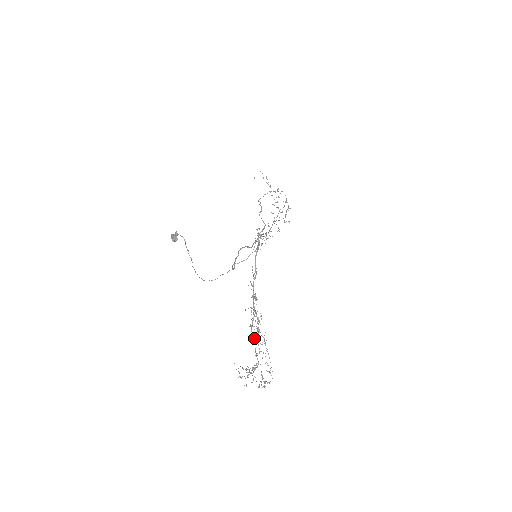
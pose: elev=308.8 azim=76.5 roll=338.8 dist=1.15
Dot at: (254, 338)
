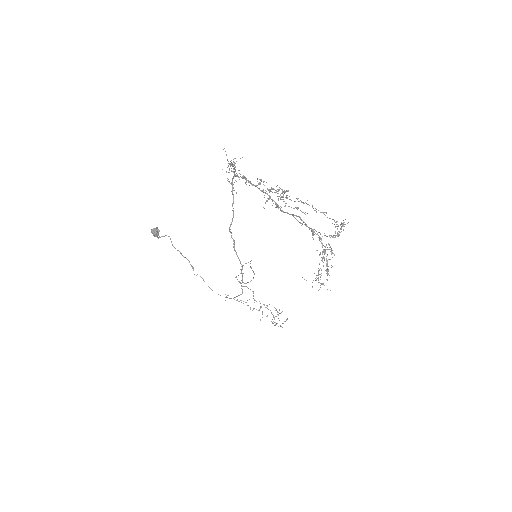
Dot at: occluded
